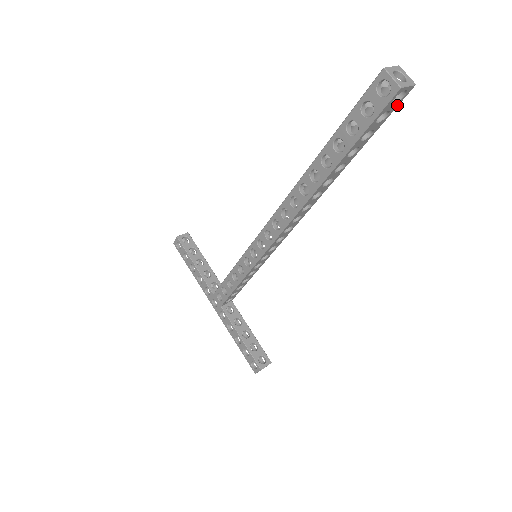
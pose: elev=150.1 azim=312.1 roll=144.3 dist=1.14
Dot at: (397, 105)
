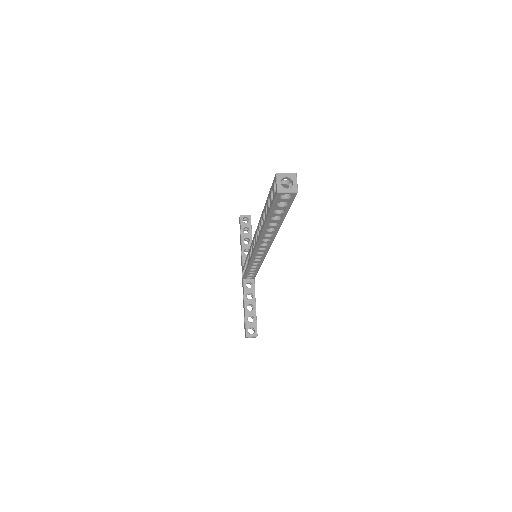
Dot at: (292, 200)
